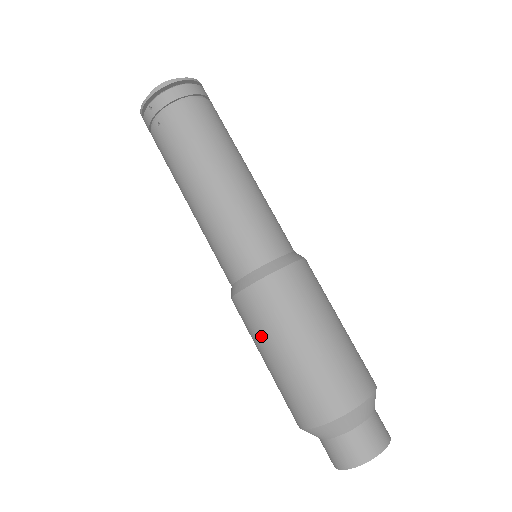
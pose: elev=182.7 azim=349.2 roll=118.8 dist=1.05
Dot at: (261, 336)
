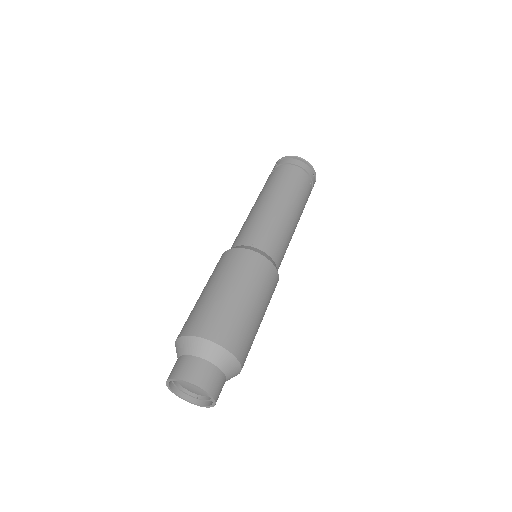
Dot at: (209, 278)
